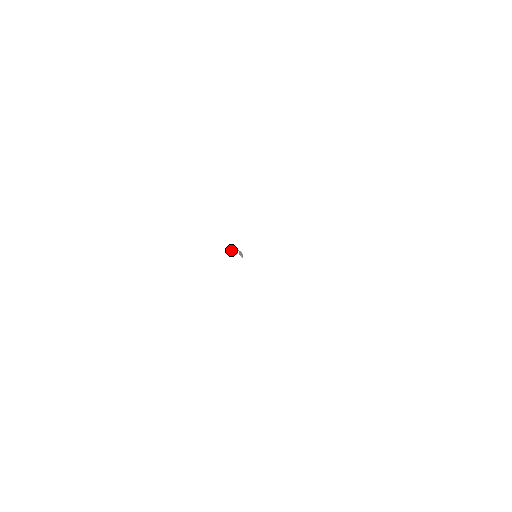
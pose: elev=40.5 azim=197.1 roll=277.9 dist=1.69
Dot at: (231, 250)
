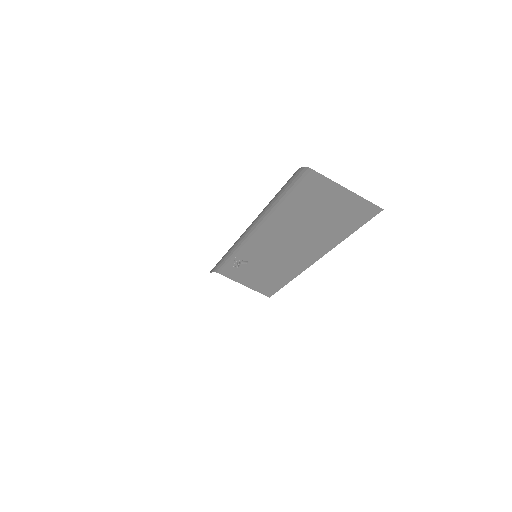
Dot at: occluded
